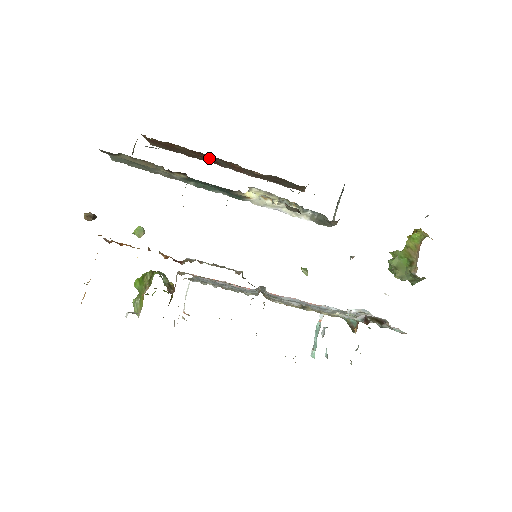
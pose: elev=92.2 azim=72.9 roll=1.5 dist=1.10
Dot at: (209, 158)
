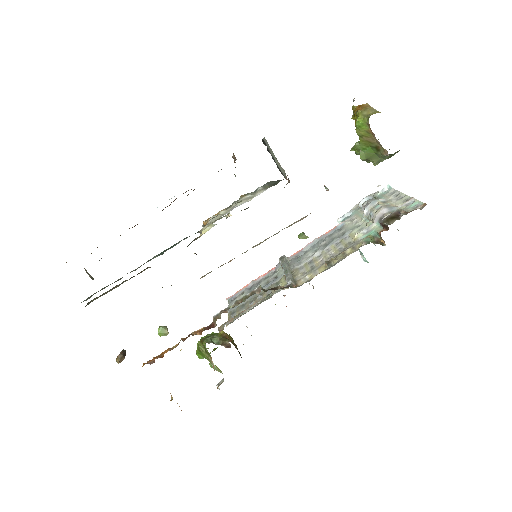
Dot at: occluded
